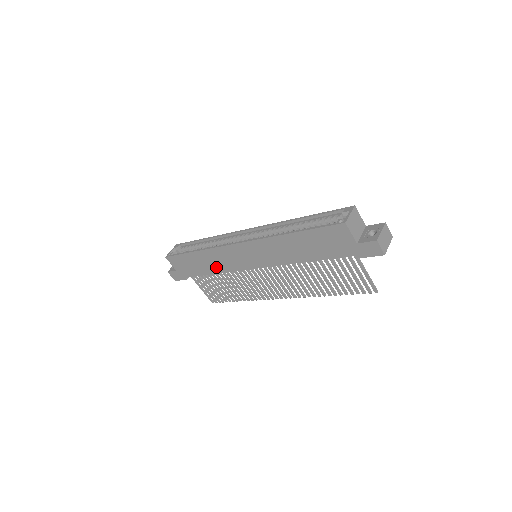
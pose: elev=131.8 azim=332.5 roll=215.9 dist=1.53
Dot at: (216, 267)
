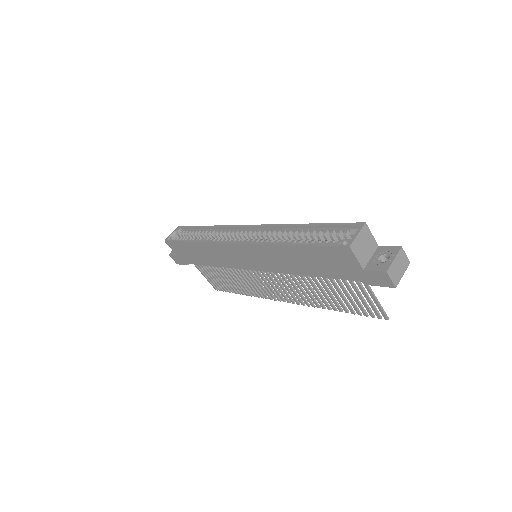
Dot at: (215, 260)
